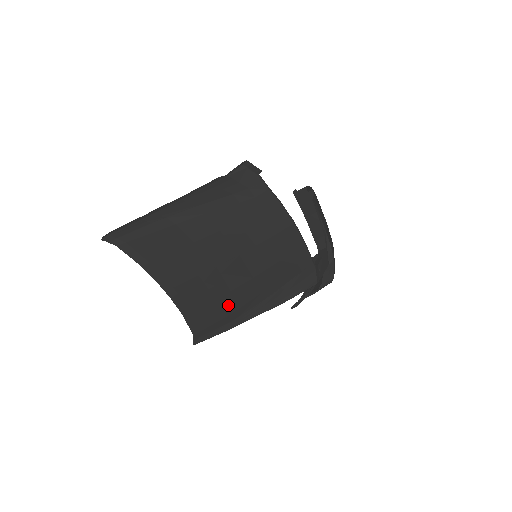
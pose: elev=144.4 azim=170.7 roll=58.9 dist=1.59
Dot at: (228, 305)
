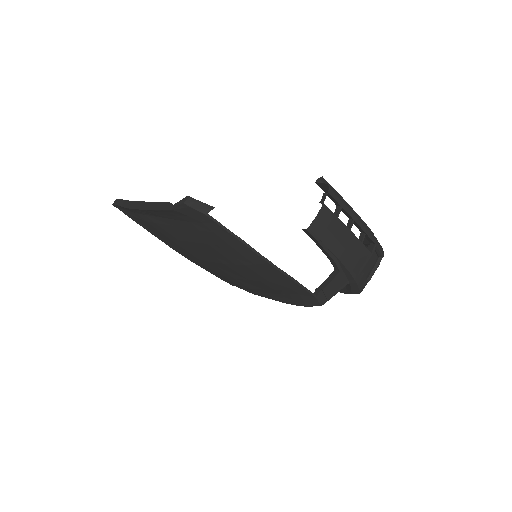
Dot at: (239, 283)
